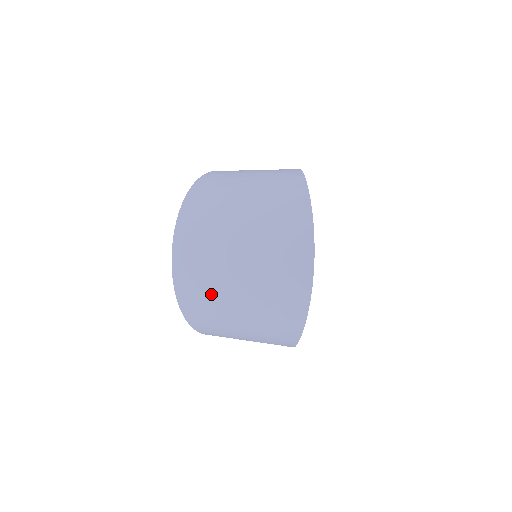
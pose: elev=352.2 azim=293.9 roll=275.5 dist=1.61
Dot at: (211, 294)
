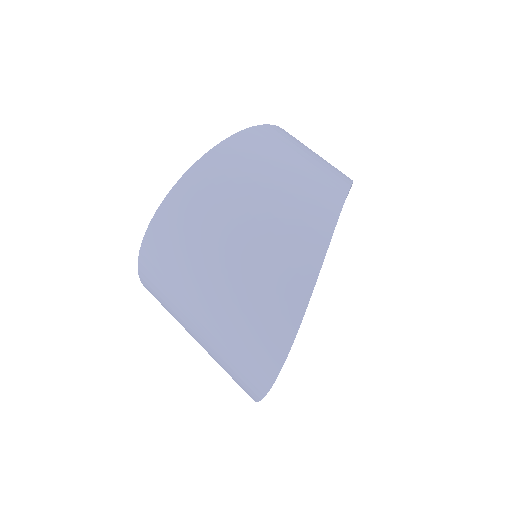
Dot at: (172, 313)
